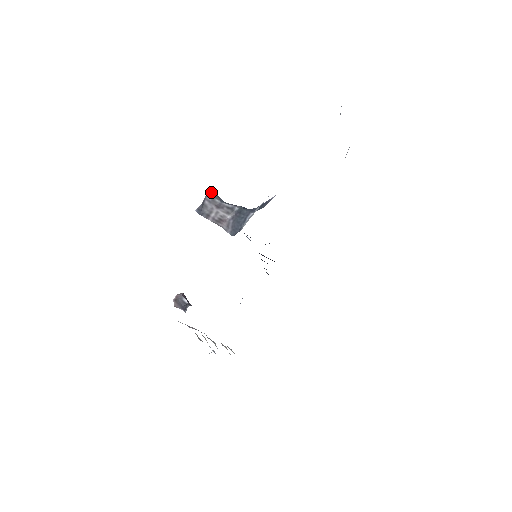
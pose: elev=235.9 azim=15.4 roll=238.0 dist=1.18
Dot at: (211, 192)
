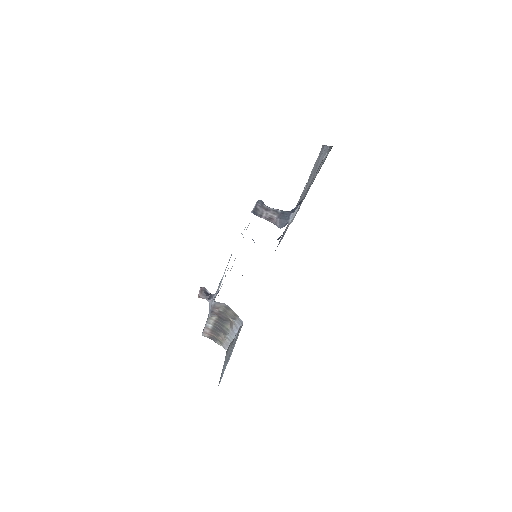
Dot at: (260, 200)
